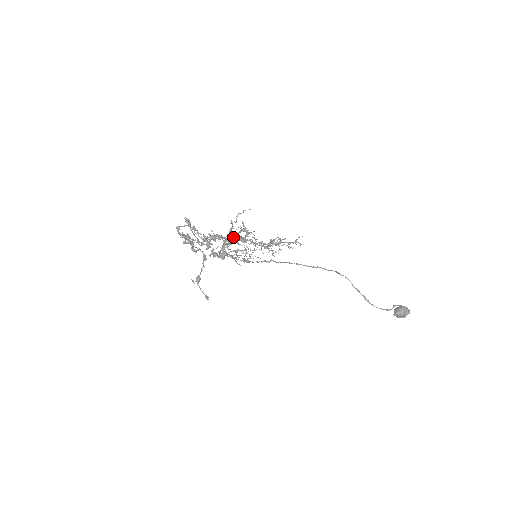
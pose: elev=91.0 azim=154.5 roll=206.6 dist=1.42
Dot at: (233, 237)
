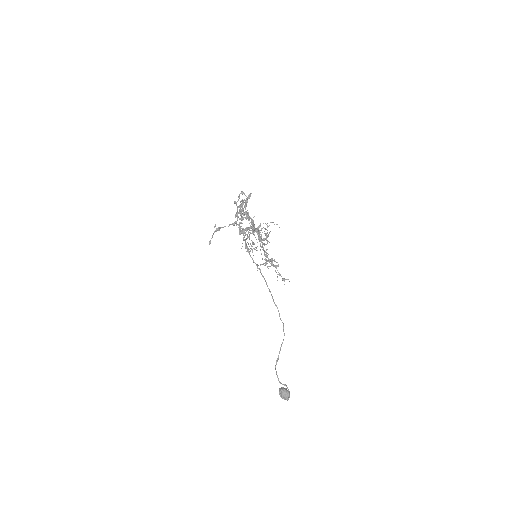
Dot at: (257, 230)
